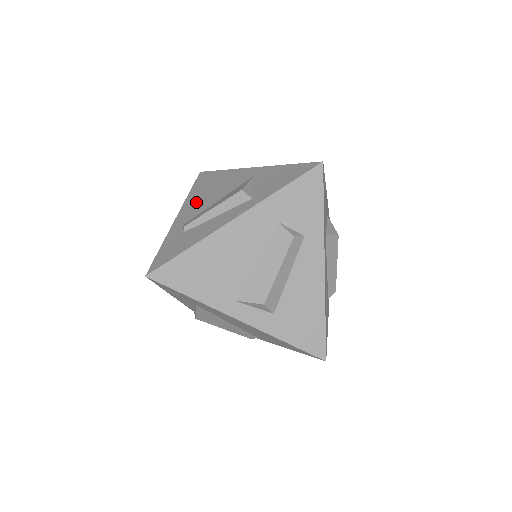
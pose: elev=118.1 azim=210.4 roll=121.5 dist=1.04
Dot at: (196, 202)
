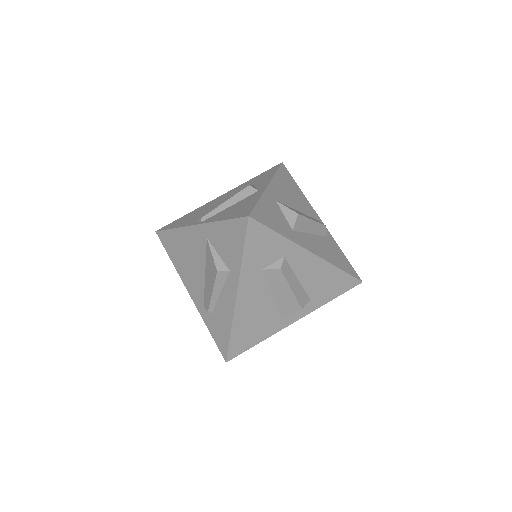
Dot at: (189, 276)
